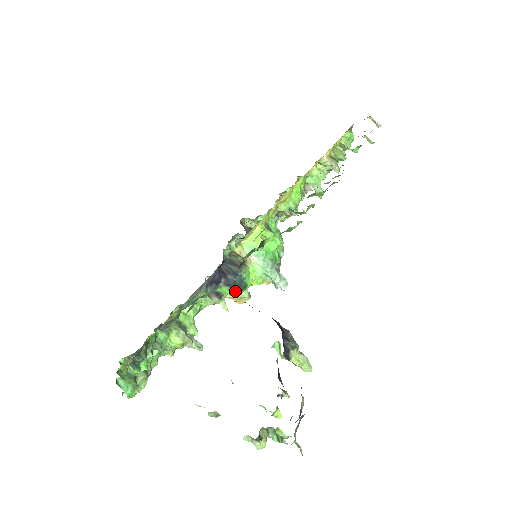
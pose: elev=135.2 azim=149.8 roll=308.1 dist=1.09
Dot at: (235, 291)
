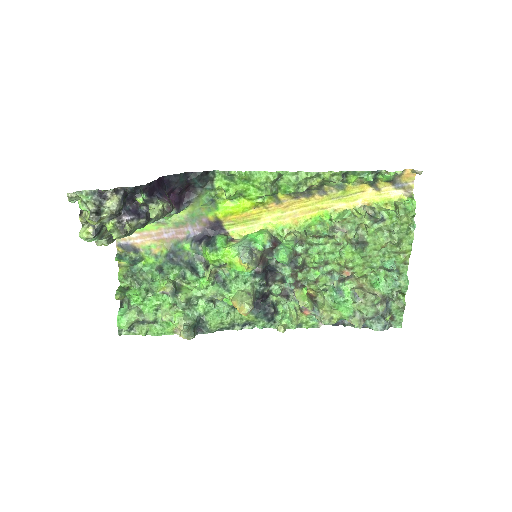
Dot at: (206, 247)
